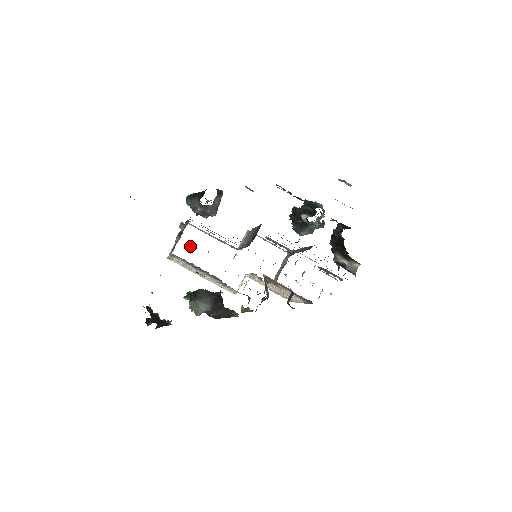
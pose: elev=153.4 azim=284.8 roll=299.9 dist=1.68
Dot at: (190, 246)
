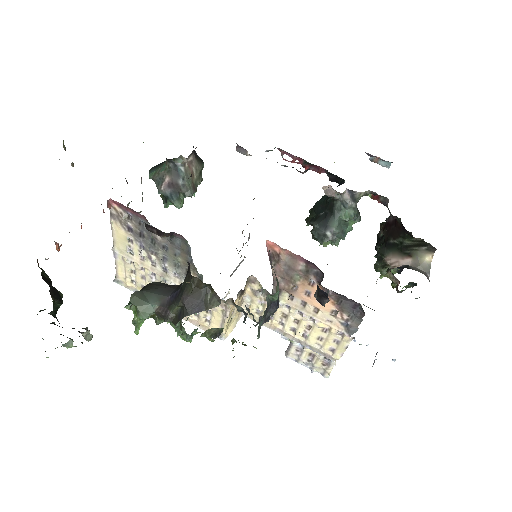
Dot at: occluded
